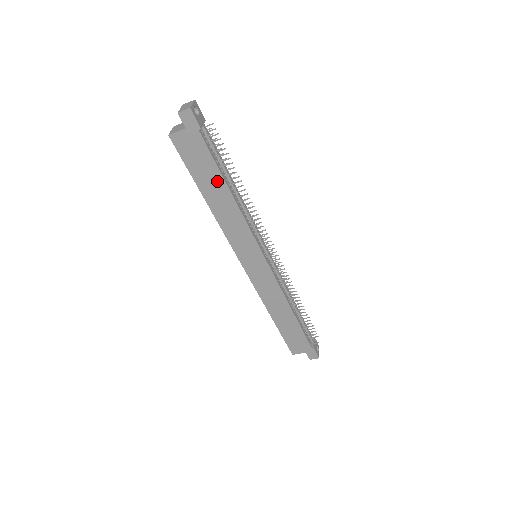
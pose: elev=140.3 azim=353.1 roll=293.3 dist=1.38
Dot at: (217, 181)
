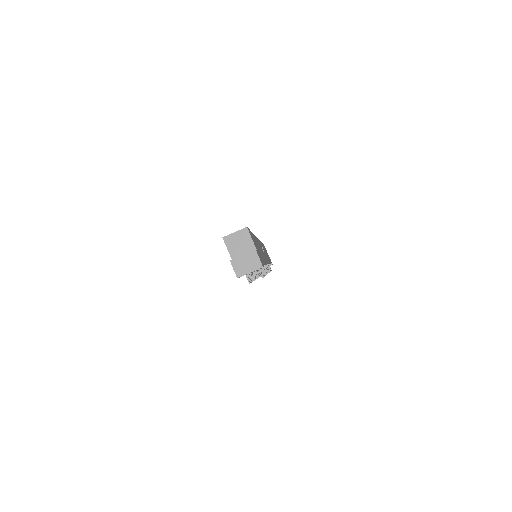
Dot at: occluded
